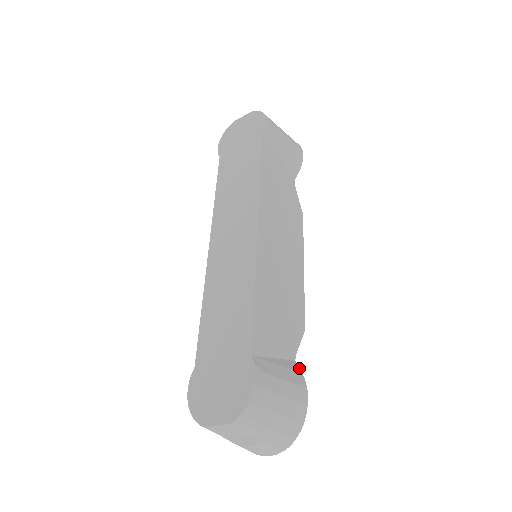
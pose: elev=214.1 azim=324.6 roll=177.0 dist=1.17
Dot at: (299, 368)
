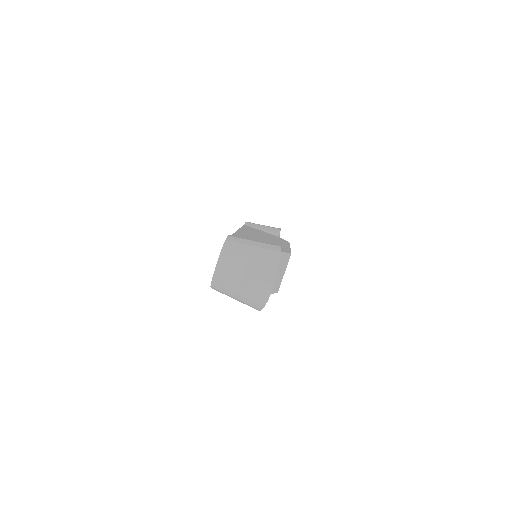
Dot at: occluded
